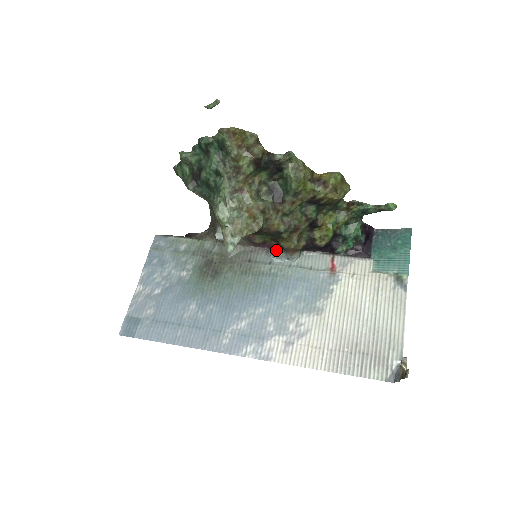
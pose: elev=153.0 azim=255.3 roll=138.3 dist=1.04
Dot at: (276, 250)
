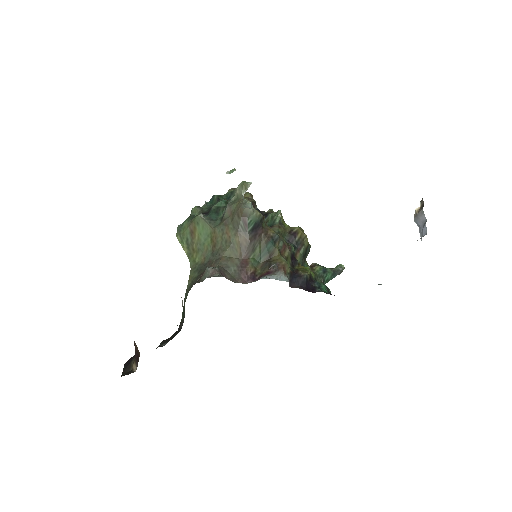
Dot at: (268, 274)
